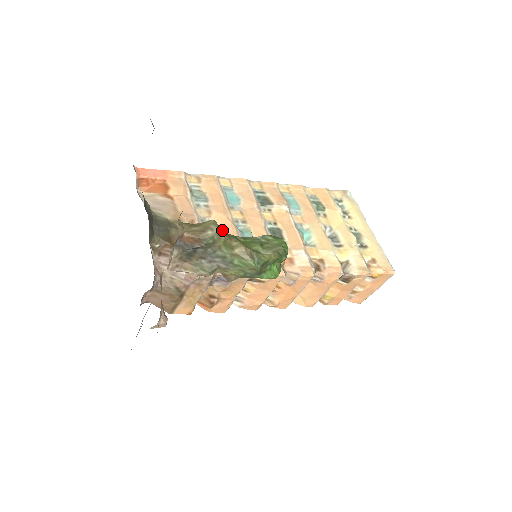
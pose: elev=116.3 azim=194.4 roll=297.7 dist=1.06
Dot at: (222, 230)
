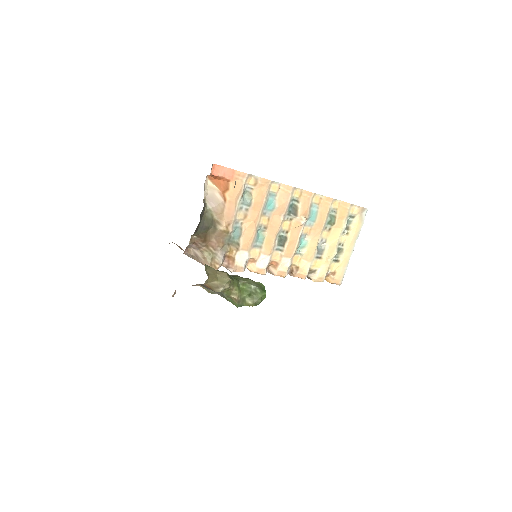
Dot at: (232, 282)
